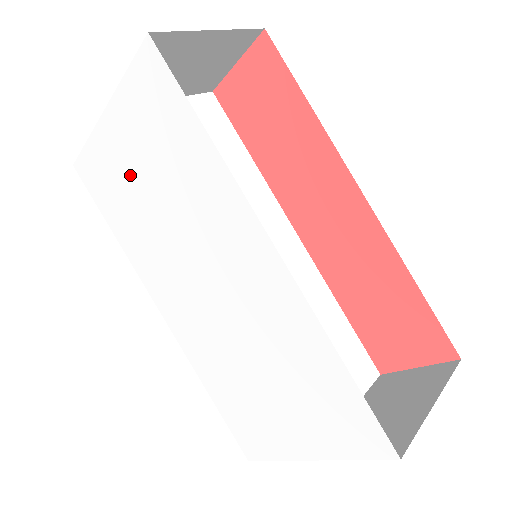
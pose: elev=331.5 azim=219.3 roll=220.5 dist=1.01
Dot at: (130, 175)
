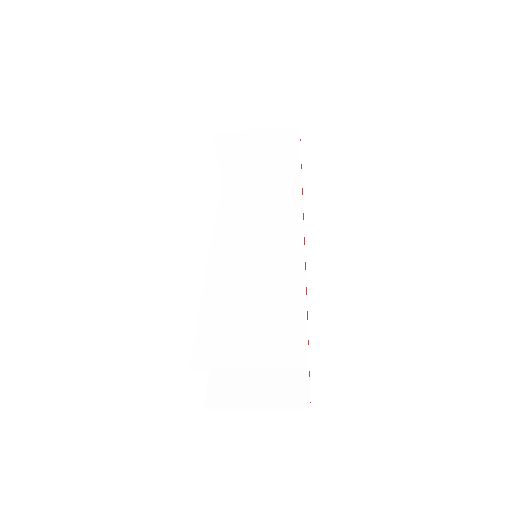
Dot at: occluded
